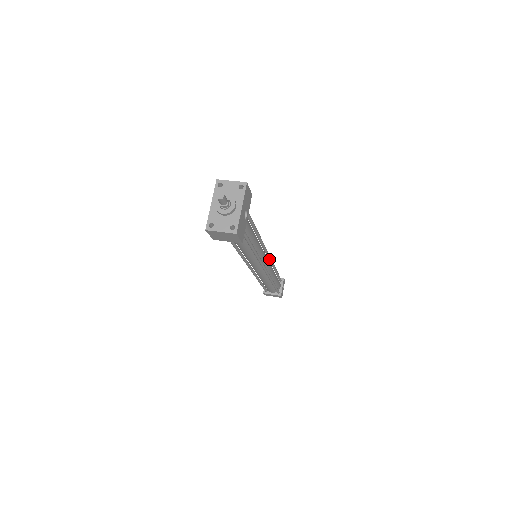
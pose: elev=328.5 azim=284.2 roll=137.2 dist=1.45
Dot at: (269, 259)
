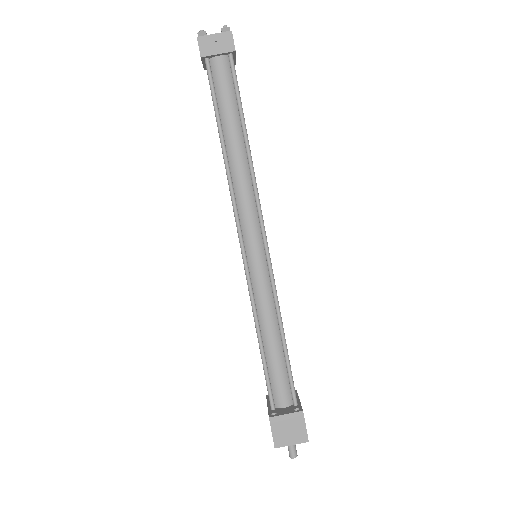
Dot at: (259, 210)
